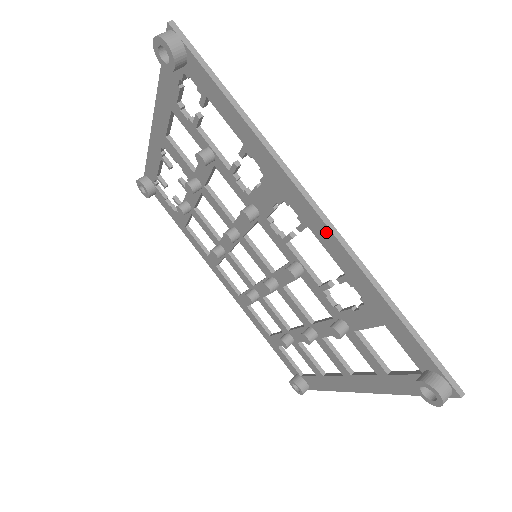
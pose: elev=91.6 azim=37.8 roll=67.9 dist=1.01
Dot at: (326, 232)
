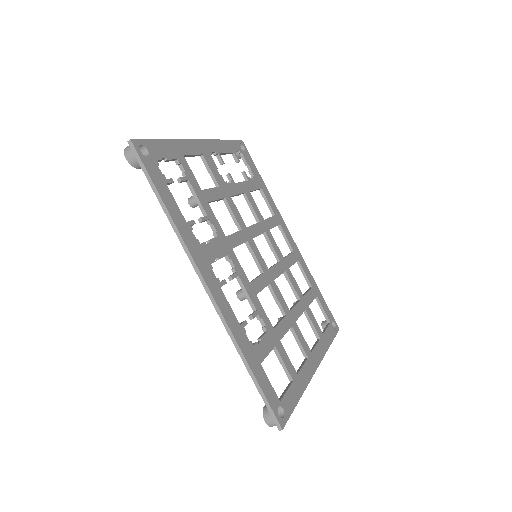
Dot at: (215, 303)
